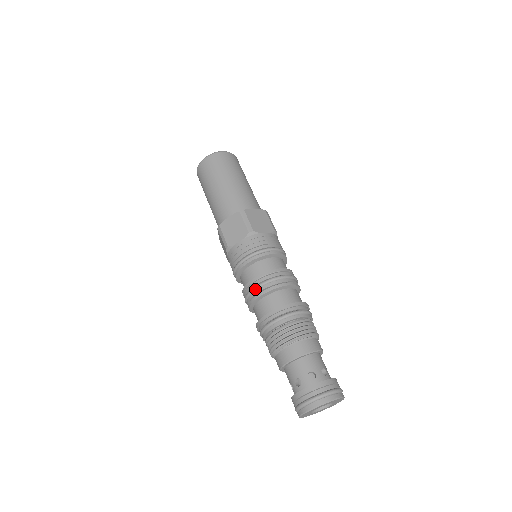
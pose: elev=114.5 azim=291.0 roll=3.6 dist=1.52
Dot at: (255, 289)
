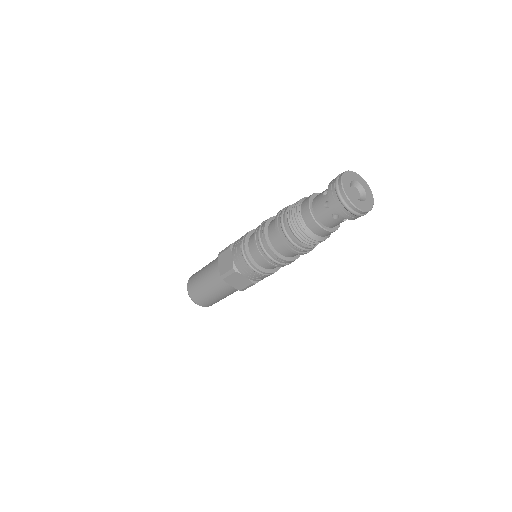
Dot at: (260, 242)
